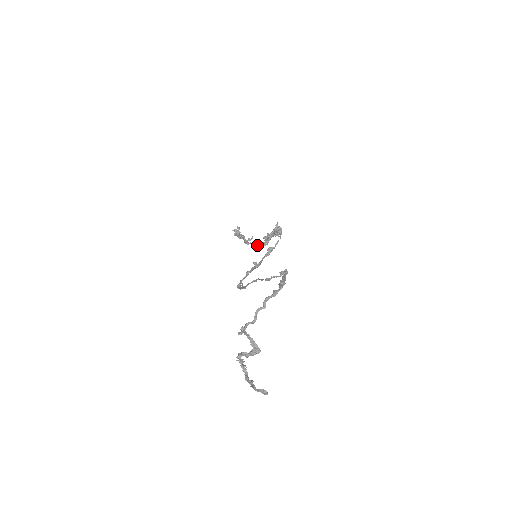
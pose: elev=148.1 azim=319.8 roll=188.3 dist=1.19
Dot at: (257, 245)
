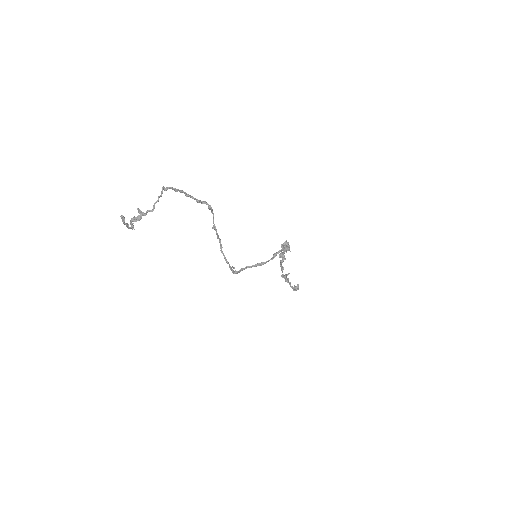
Dot at: (281, 267)
